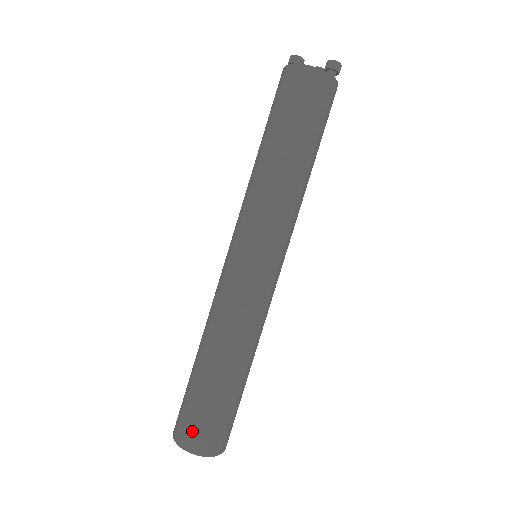
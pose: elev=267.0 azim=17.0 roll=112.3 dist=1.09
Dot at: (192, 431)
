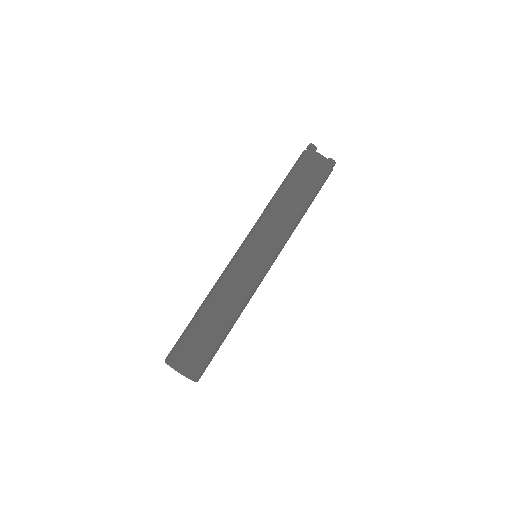
Dot at: (192, 362)
